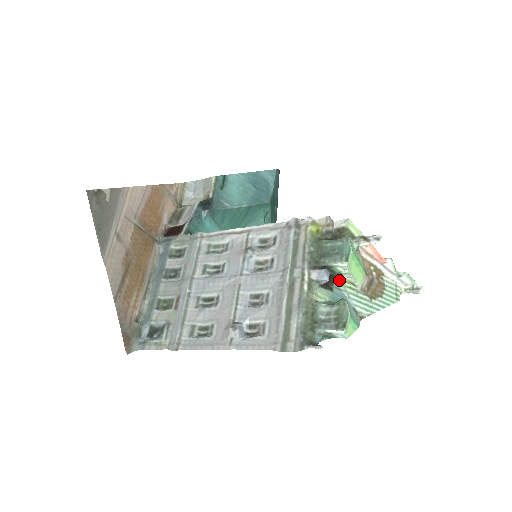
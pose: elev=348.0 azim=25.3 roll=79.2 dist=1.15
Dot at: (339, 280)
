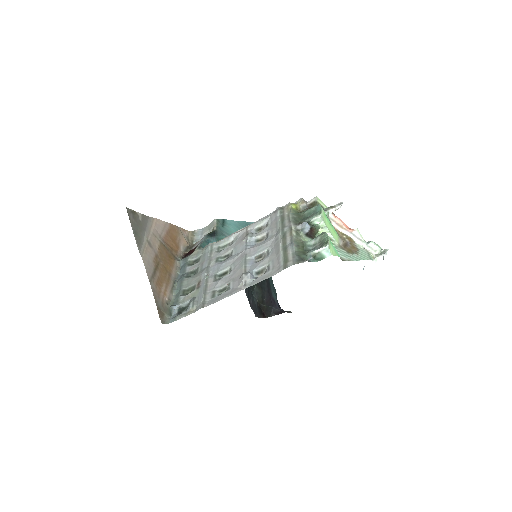
Dot at: occluded
